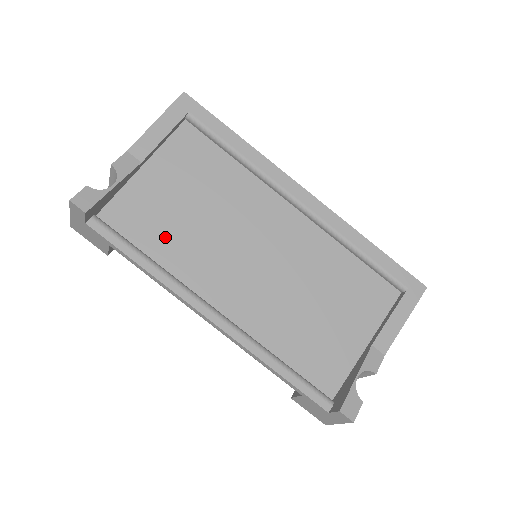
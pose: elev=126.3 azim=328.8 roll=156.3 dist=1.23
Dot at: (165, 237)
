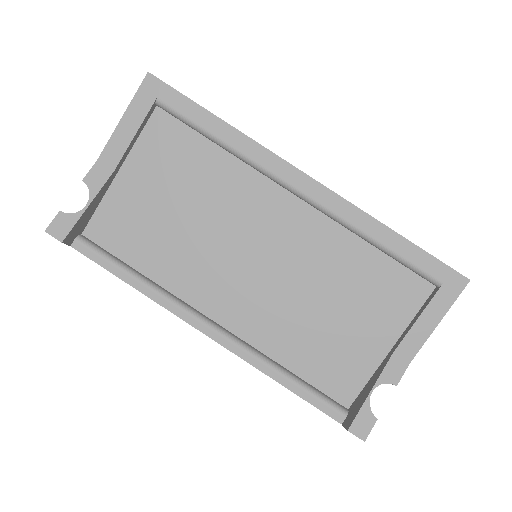
Dot at: (153, 249)
